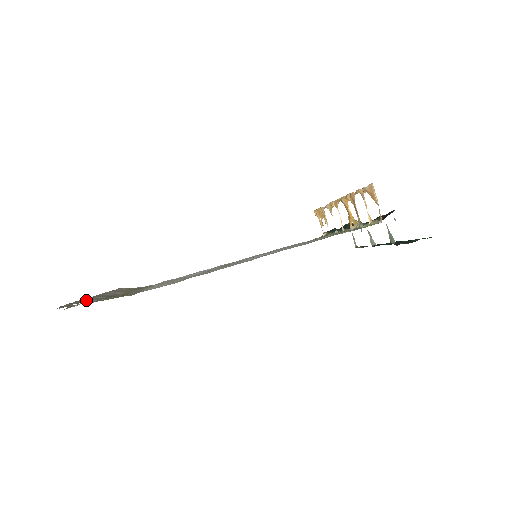
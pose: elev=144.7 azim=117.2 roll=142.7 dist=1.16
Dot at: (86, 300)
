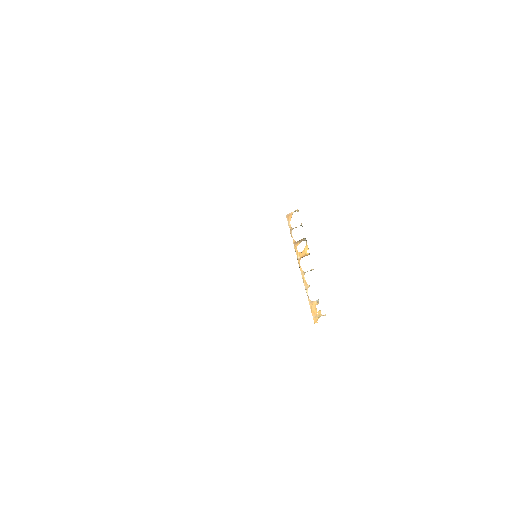
Dot at: occluded
